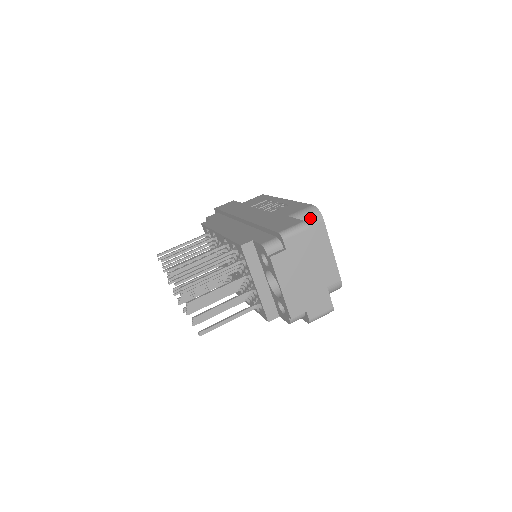
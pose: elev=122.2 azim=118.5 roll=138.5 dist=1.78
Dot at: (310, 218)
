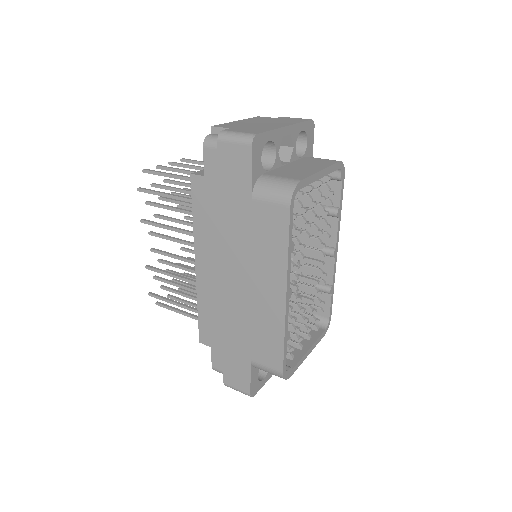
Dot at: occluded
